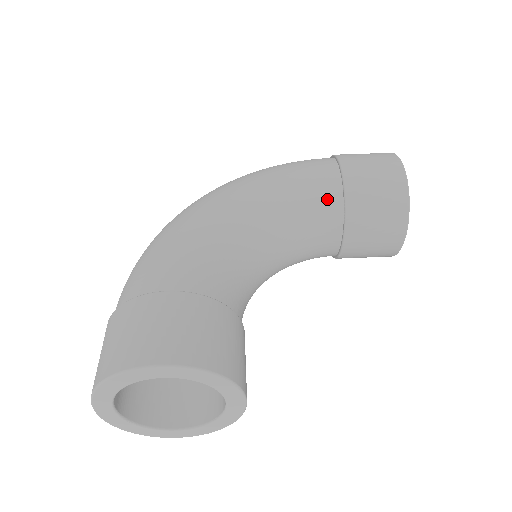
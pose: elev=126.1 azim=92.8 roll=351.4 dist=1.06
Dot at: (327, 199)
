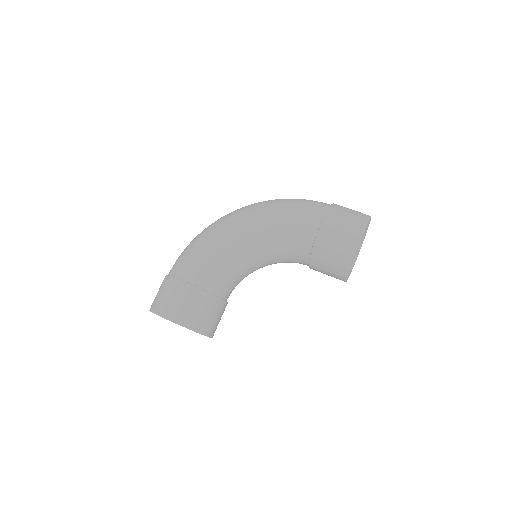
Dot at: (302, 245)
